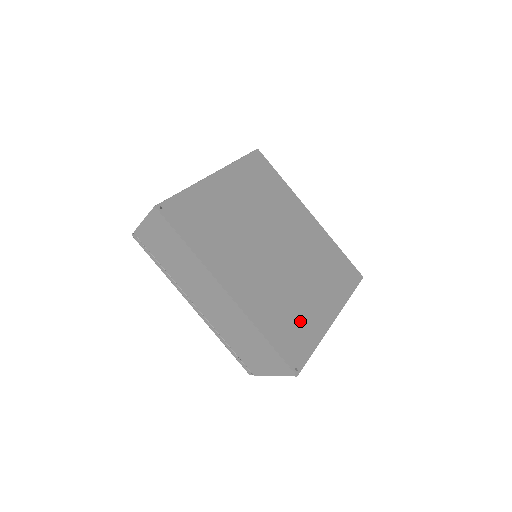
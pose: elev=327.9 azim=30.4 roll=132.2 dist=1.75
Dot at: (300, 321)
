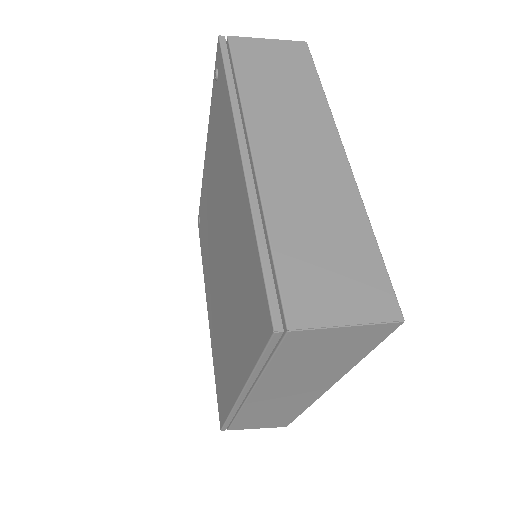
Dot at: occluded
